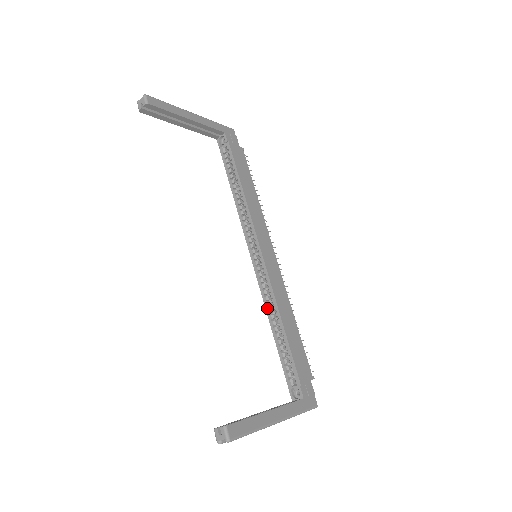
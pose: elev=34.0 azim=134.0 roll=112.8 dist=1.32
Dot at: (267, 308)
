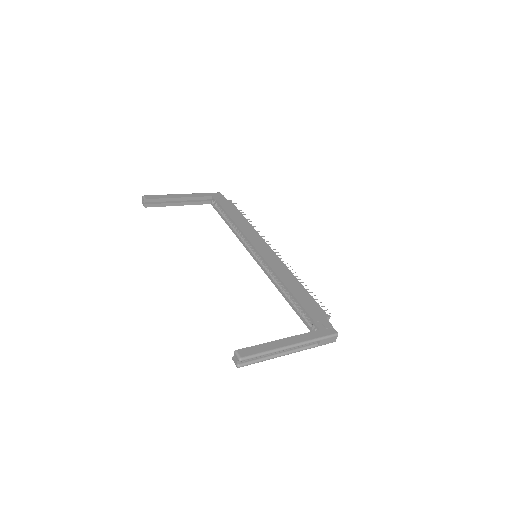
Dot at: (276, 285)
